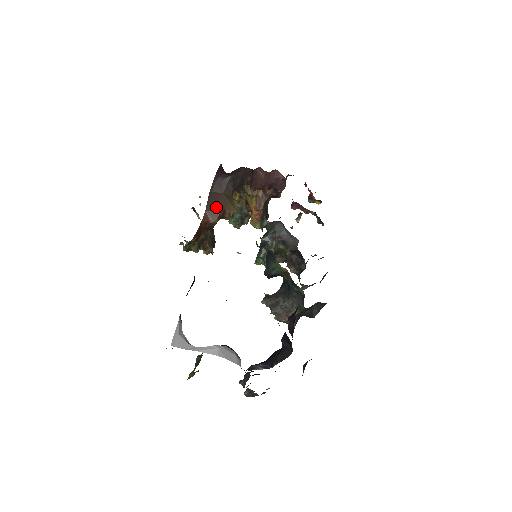
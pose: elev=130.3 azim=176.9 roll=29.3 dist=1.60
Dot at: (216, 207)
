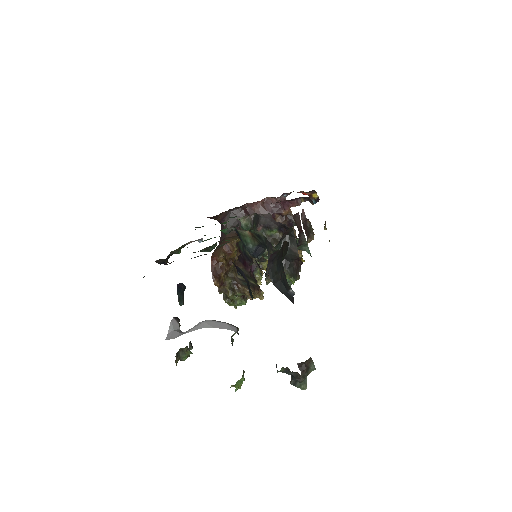
Dot at: (220, 247)
